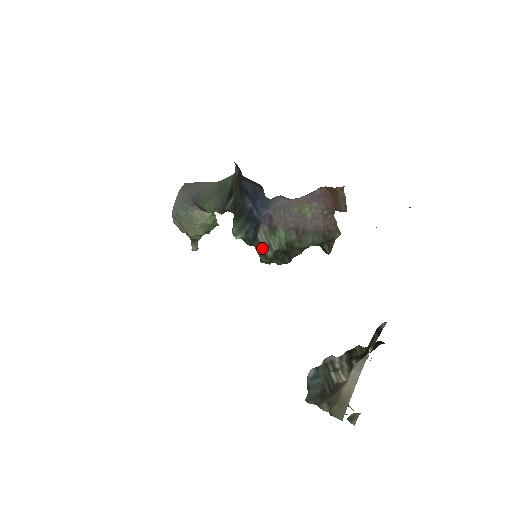
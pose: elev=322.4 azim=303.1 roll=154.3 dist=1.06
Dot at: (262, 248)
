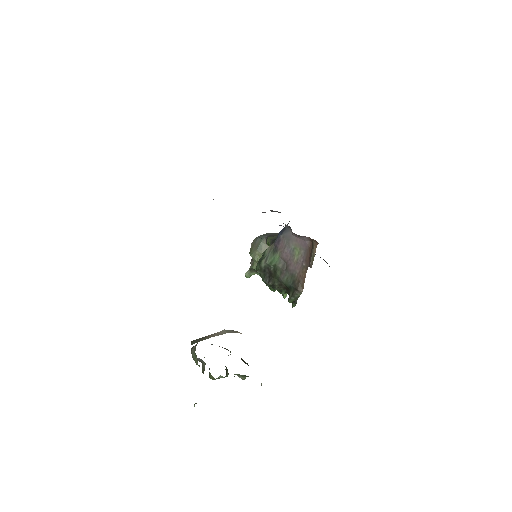
Dot at: (263, 257)
